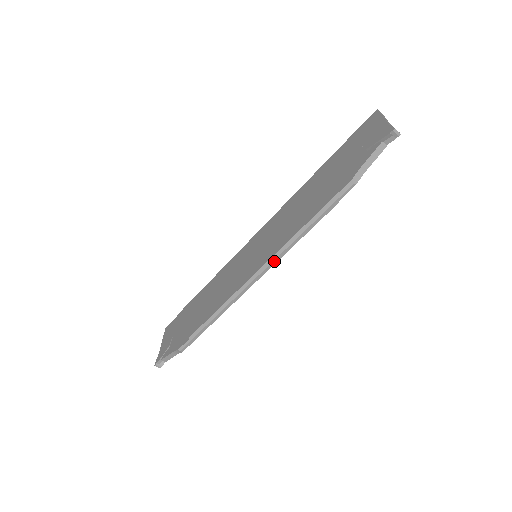
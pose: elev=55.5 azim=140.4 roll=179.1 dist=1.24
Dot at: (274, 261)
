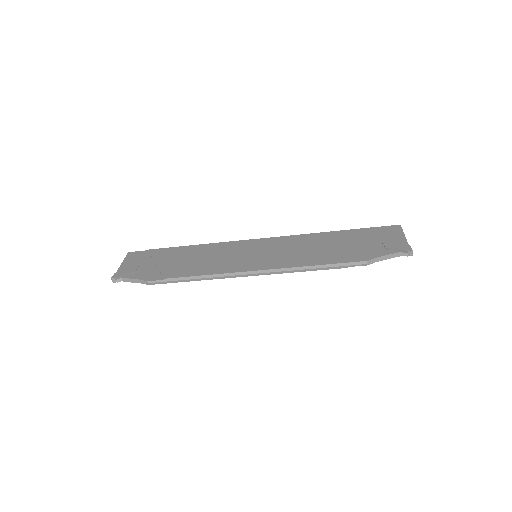
Dot at: (276, 272)
